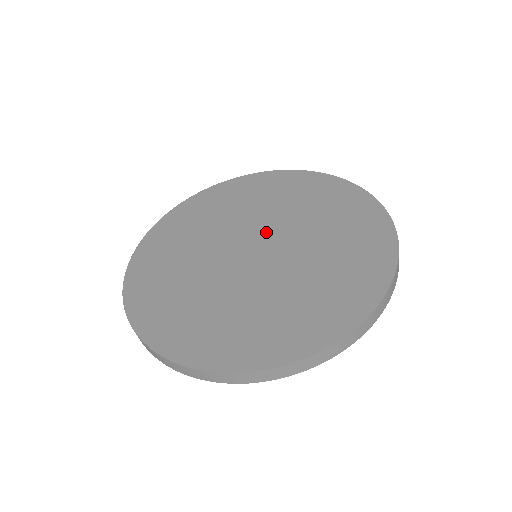
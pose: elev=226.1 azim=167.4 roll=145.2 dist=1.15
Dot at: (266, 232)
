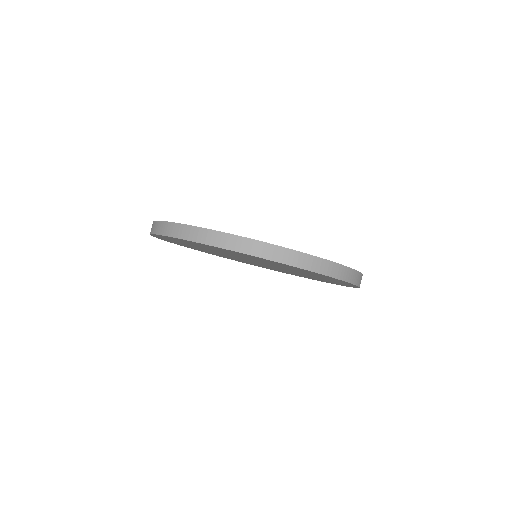
Dot at: occluded
